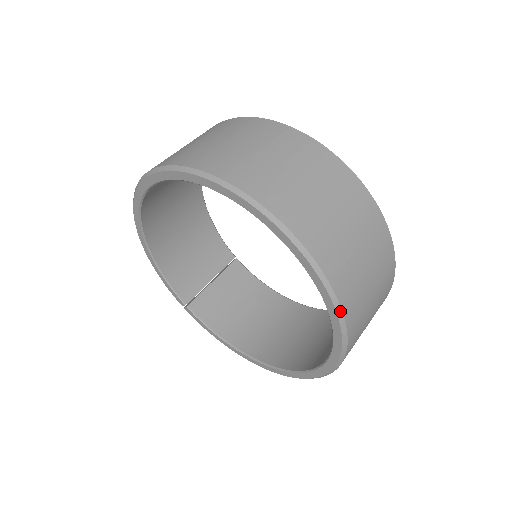
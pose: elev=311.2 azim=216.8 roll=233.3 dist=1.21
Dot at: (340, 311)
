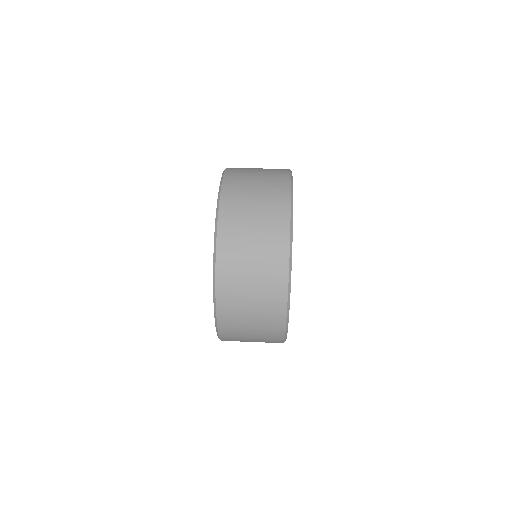
Dot at: (217, 214)
